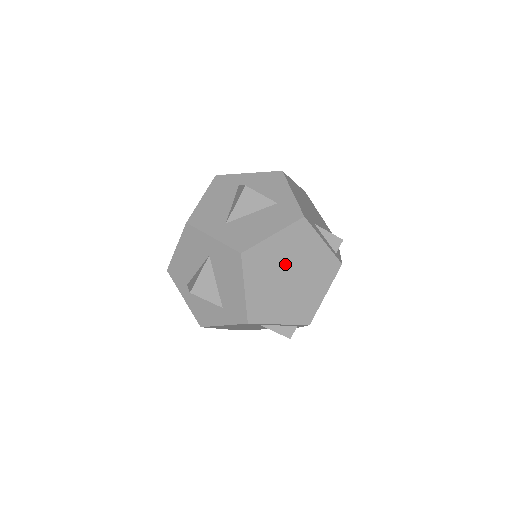
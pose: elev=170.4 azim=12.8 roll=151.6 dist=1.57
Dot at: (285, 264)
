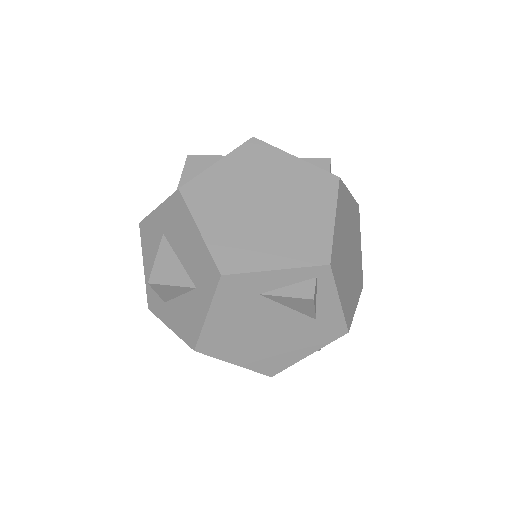
Dot at: (249, 191)
